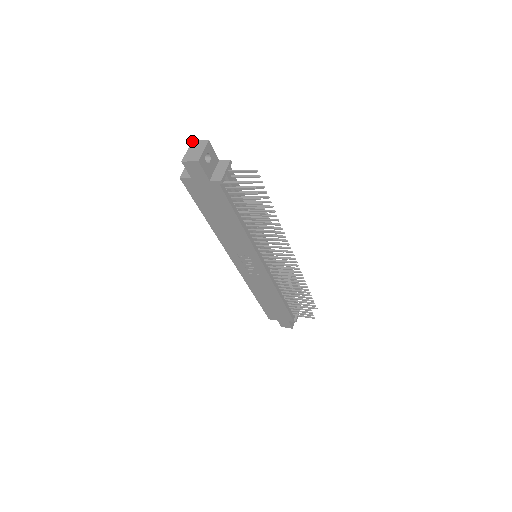
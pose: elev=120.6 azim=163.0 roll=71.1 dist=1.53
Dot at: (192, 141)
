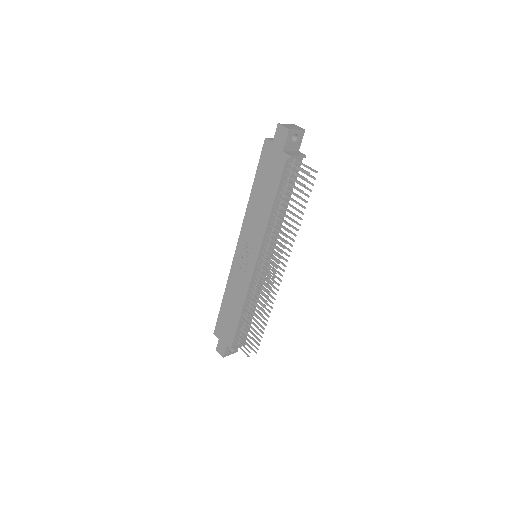
Dot at: (294, 124)
